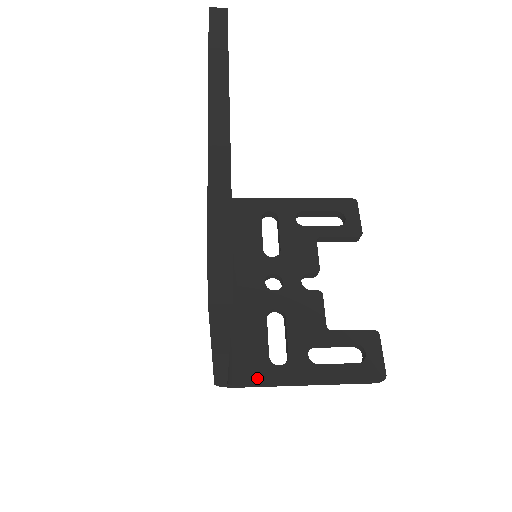
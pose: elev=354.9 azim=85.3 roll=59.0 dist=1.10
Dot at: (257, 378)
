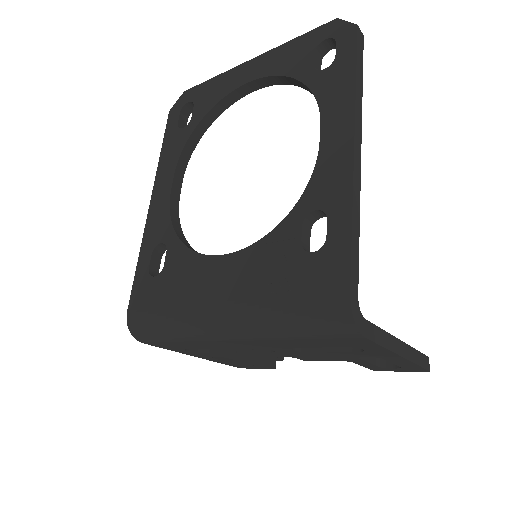
Dot at: occluded
